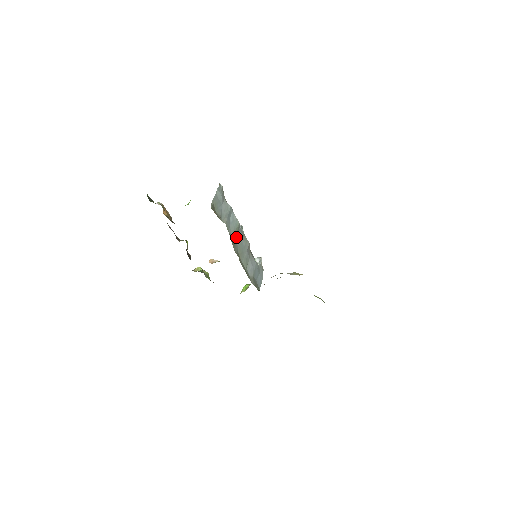
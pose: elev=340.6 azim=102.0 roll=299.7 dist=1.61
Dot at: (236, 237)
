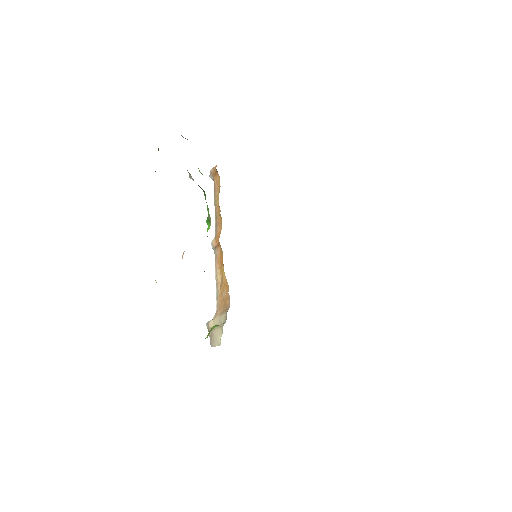
Dot at: occluded
